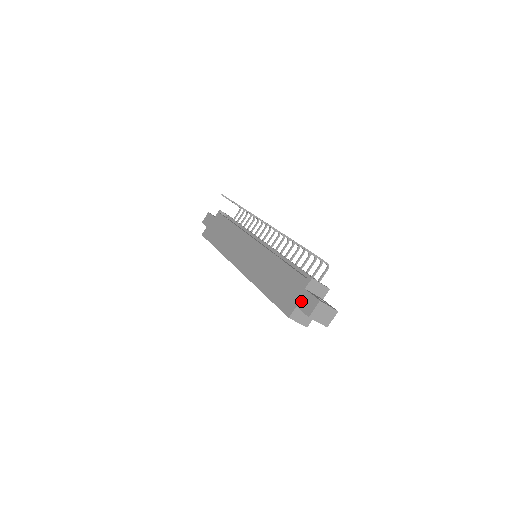
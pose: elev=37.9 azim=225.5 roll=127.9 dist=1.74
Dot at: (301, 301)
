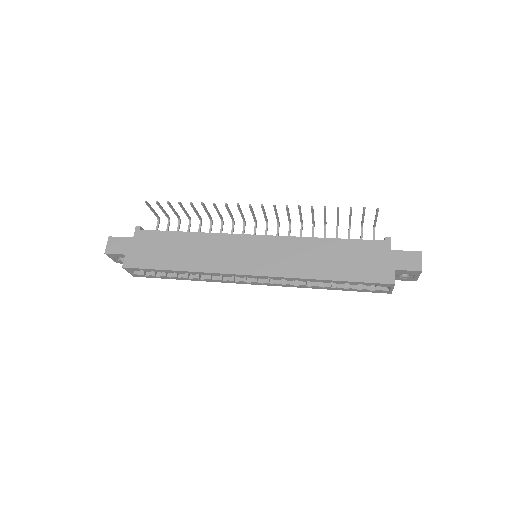
Dot at: (398, 262)
